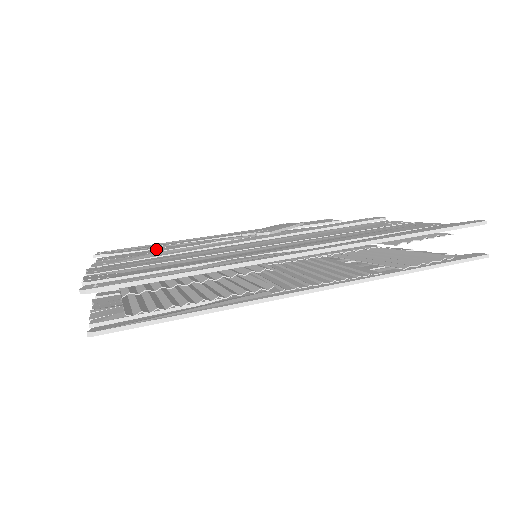
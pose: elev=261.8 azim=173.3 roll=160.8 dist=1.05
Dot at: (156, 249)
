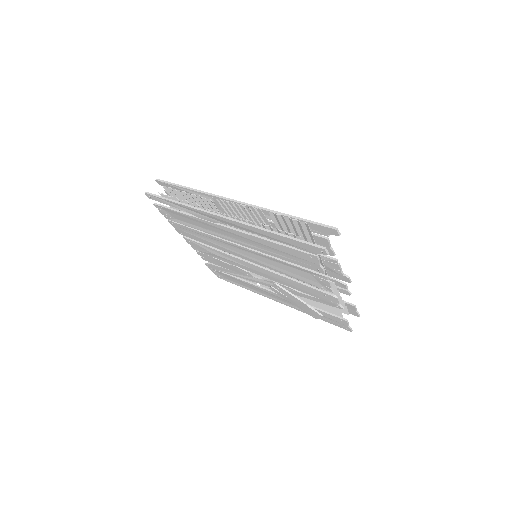
Dot at: occluded
